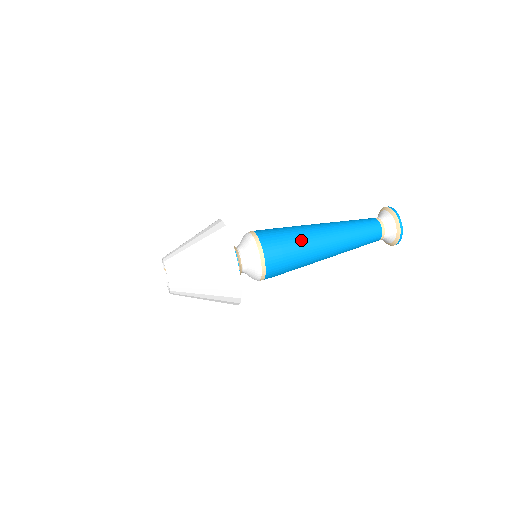
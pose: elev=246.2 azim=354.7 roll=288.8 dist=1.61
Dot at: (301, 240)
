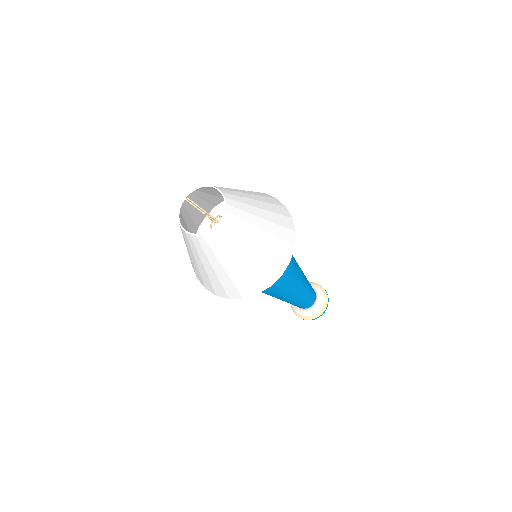
Dot at: (297, 269)
